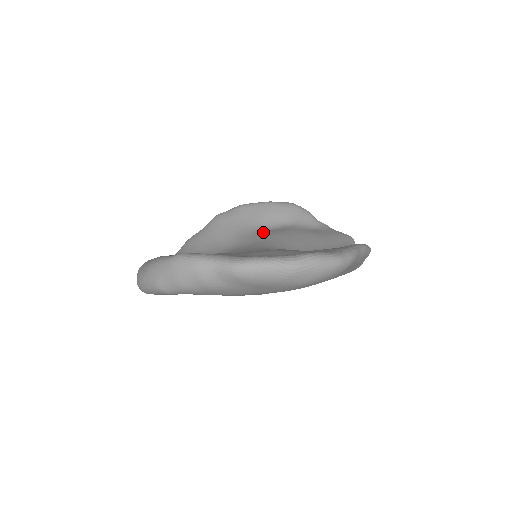
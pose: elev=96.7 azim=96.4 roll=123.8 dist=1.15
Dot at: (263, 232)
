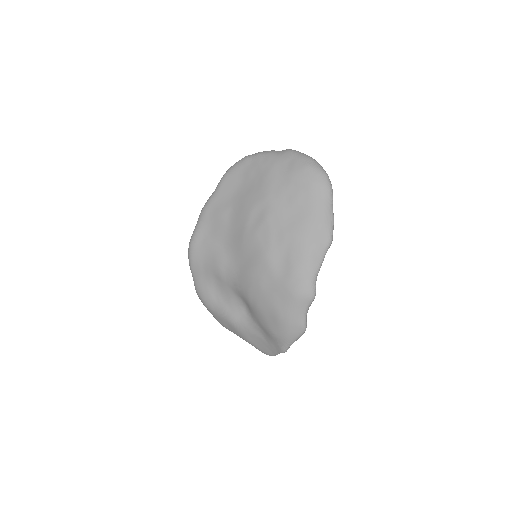
Dot at: occluded
